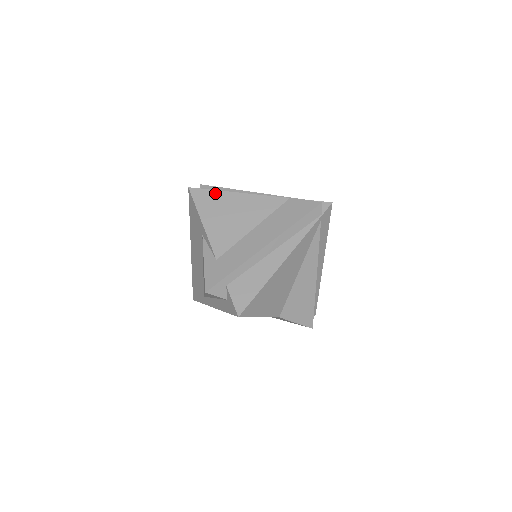
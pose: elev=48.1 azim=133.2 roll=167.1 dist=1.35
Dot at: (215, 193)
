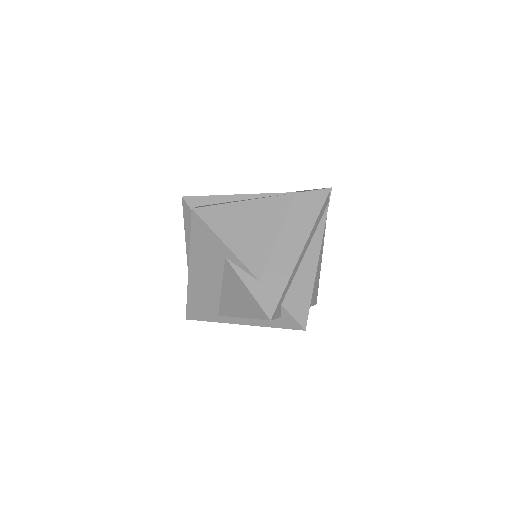
Dot at: (224, 207)
